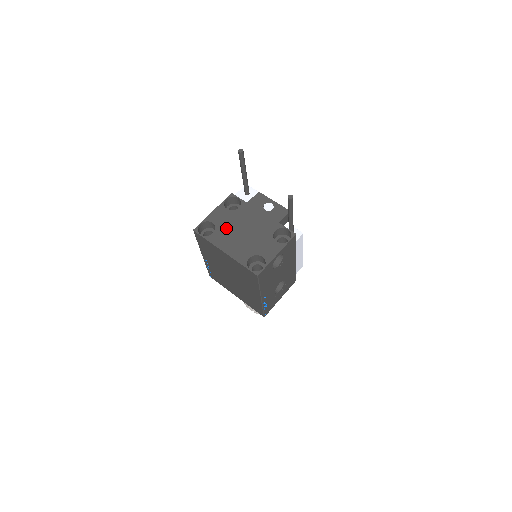
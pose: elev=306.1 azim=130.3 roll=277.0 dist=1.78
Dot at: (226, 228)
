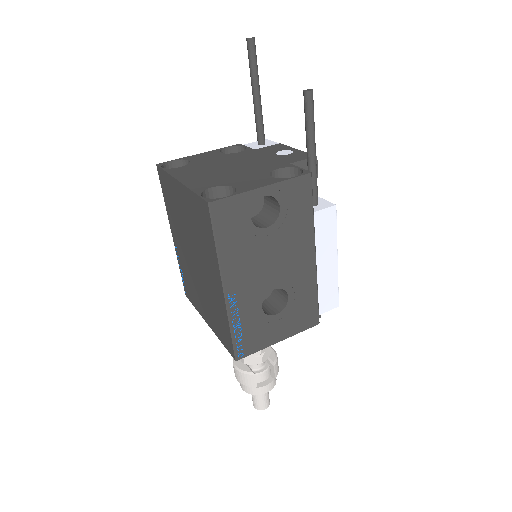
Dot at: (204, 164)
